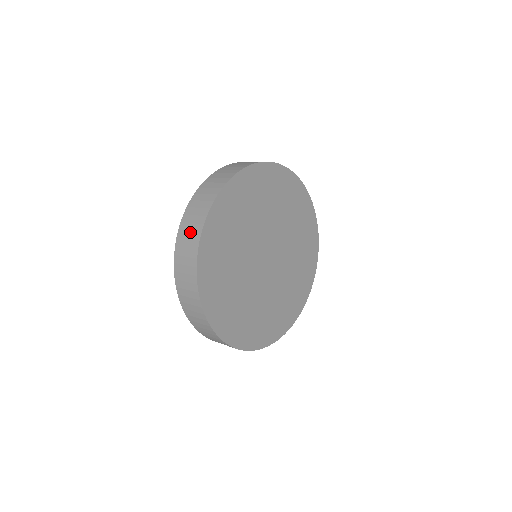
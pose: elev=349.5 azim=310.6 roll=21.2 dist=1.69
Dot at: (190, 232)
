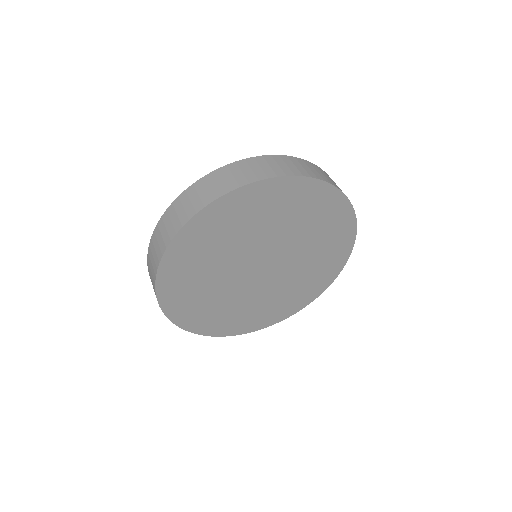
Dot at: (224, 181)
